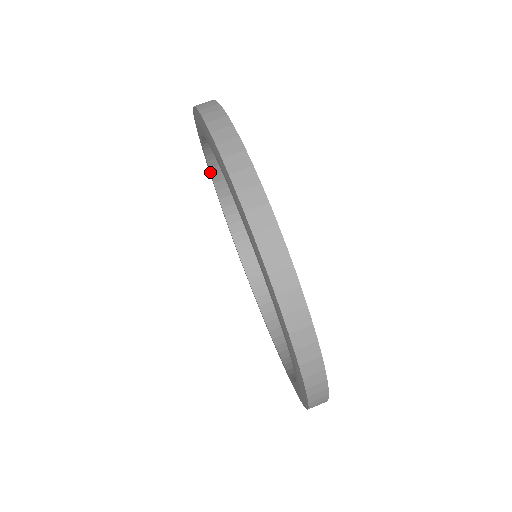
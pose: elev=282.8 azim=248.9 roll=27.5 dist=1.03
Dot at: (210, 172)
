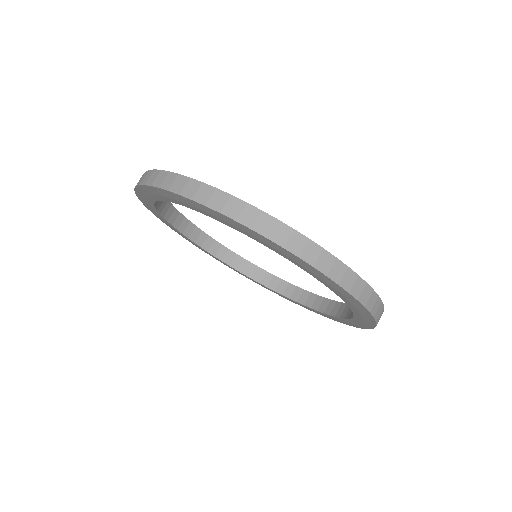
Dot at: occluded
